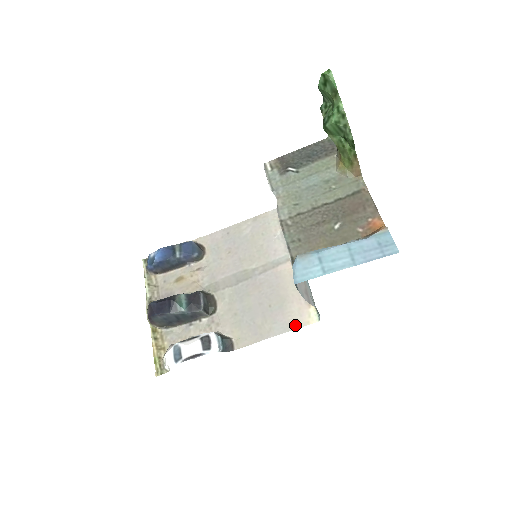
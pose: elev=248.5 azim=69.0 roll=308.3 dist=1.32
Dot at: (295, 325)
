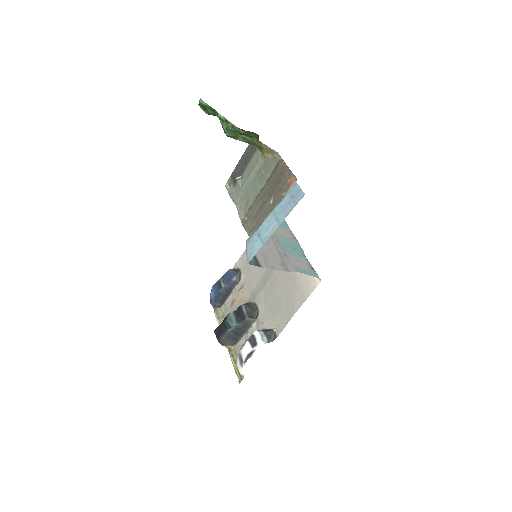
Dot at: (307, 294)
